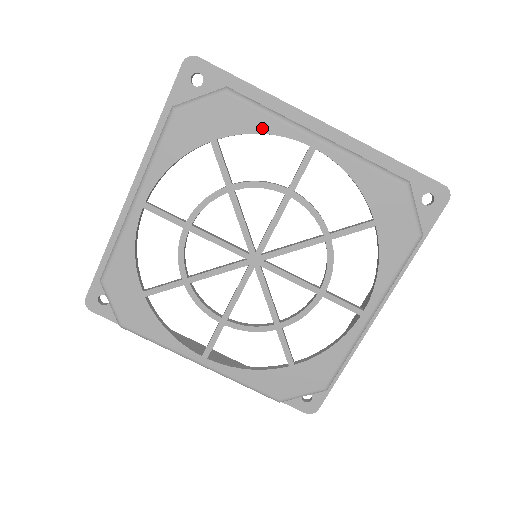
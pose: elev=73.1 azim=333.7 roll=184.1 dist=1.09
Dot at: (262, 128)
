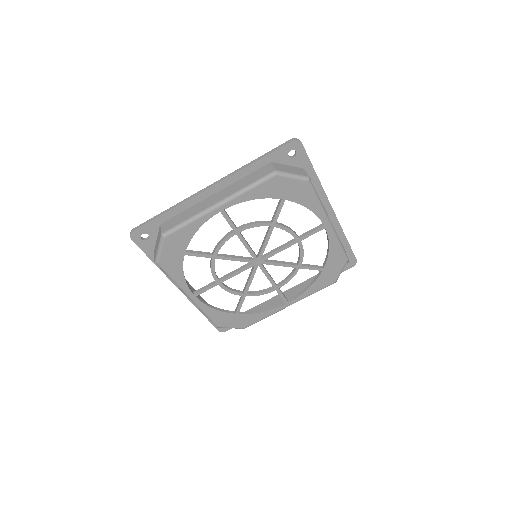
Dot at: (310, 206)
